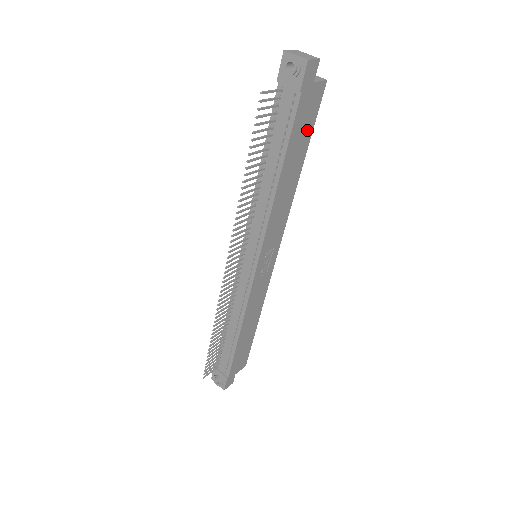
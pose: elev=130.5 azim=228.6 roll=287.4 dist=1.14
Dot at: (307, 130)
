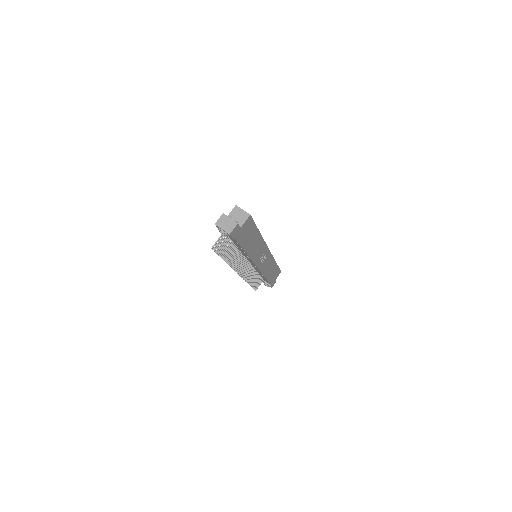
Dot at: (251, 230)
